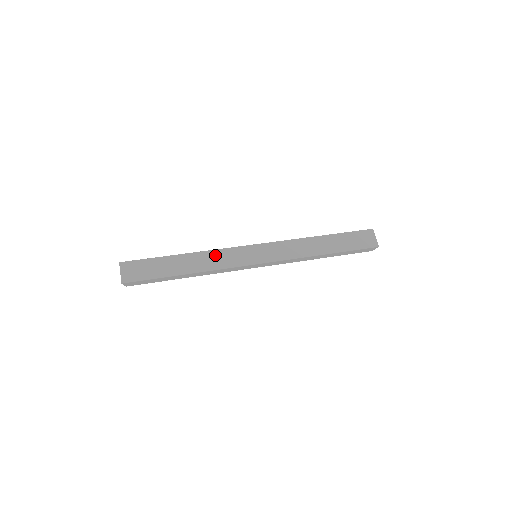
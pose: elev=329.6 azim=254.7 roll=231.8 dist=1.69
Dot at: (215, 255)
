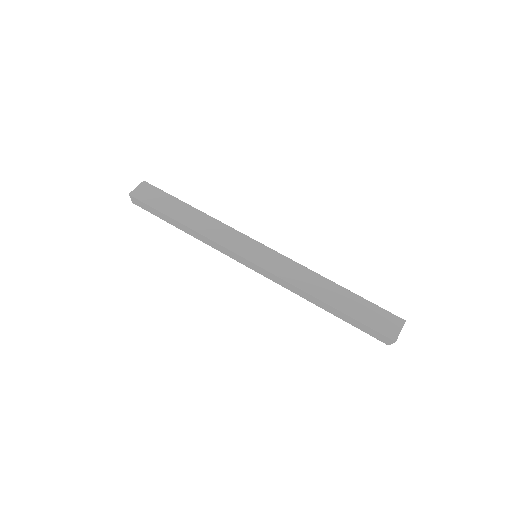
Dot at: (219, 227)
